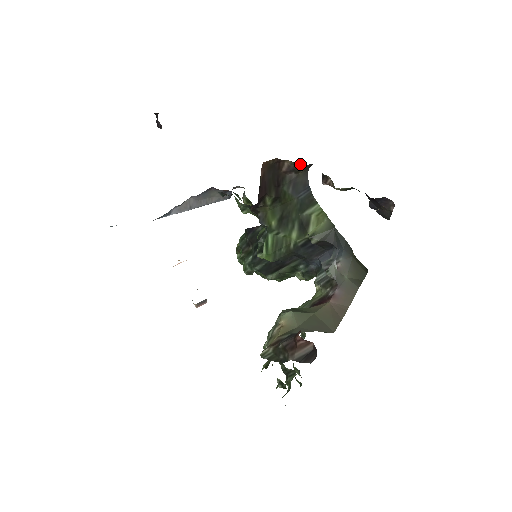
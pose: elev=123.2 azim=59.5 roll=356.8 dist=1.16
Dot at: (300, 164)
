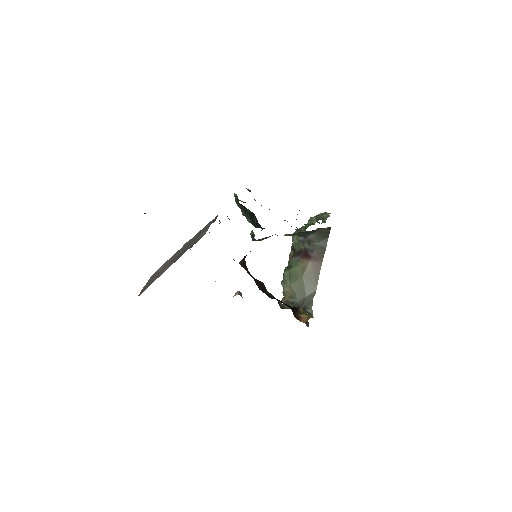
Dot at: occluded
